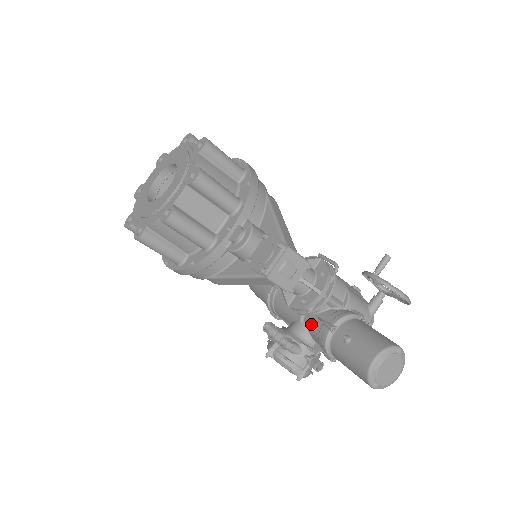
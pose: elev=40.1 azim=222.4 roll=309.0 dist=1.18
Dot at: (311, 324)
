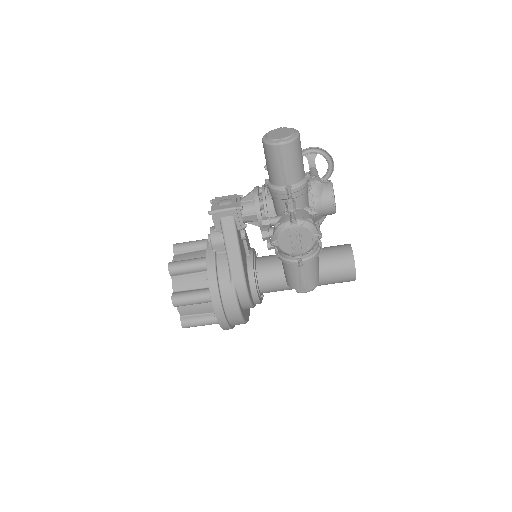
Dot at: (275, 207)
